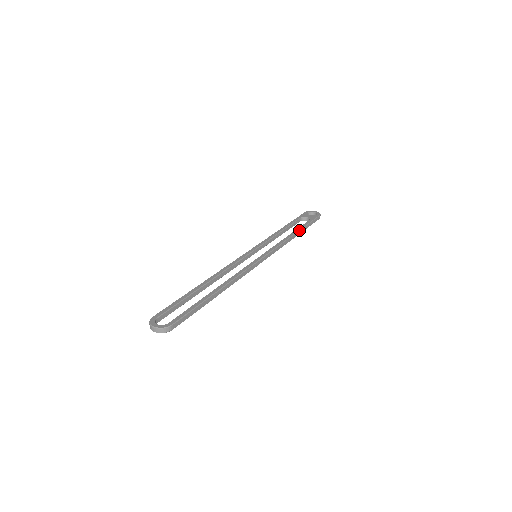
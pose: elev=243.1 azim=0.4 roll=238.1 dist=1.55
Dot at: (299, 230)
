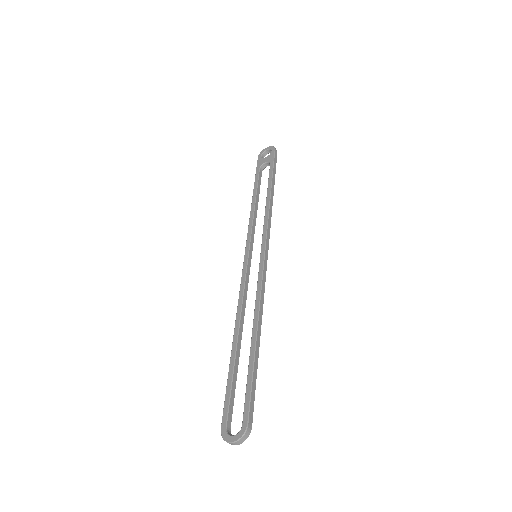
Dot at: (271, 186)
